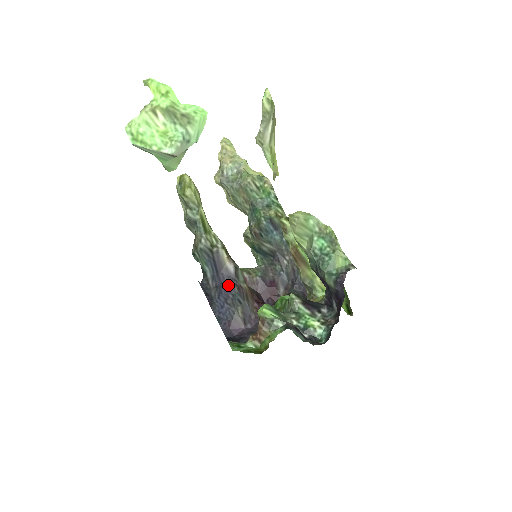
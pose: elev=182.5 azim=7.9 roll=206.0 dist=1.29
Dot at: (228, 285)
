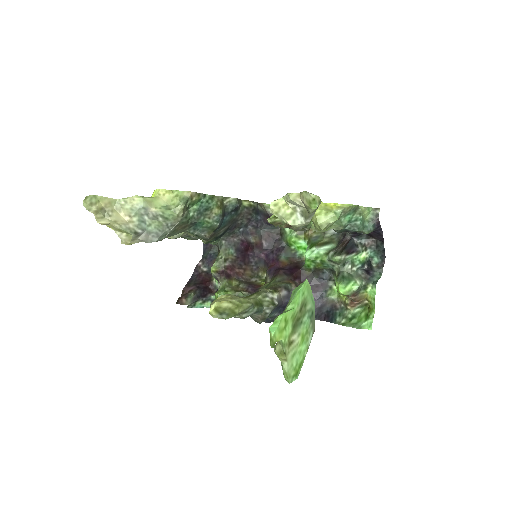
Dot at: occluded
